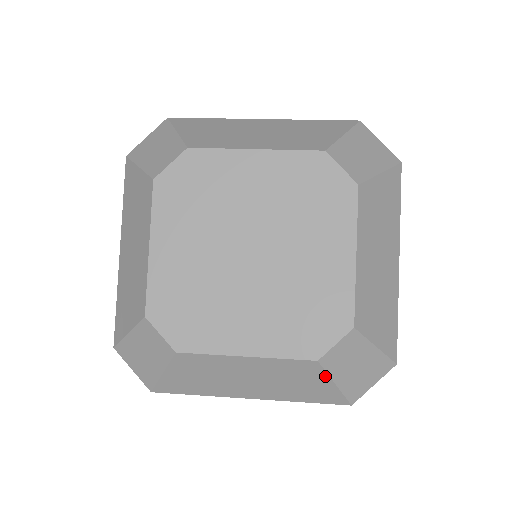
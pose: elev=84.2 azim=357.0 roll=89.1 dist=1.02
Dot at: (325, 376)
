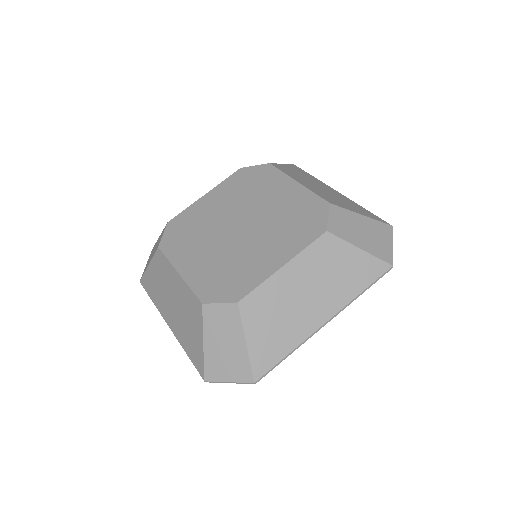
Dot at: (201, 327)
